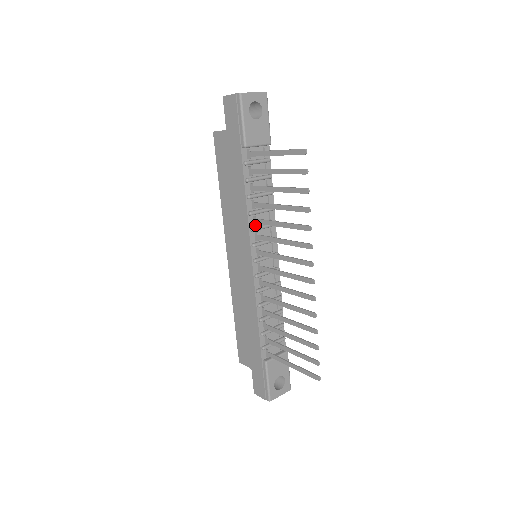
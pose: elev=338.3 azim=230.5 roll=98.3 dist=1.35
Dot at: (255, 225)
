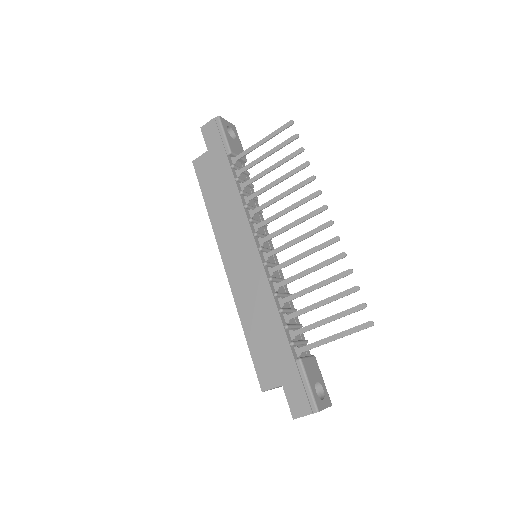
Dot at: (252, 217)
